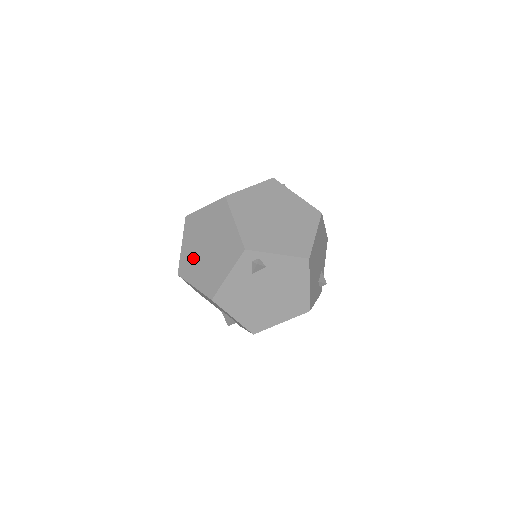
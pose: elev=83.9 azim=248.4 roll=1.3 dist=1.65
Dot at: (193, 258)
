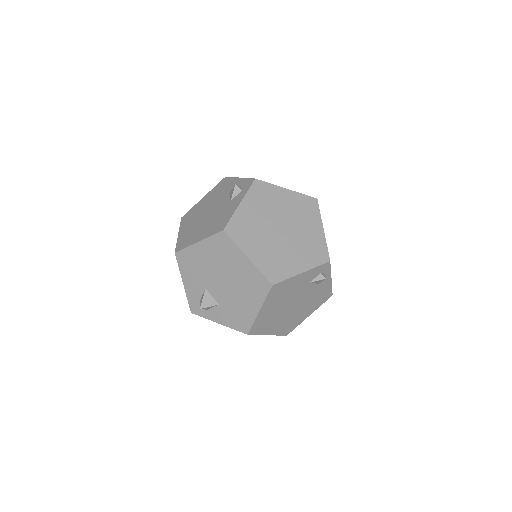
Dot at: (256, 227)
